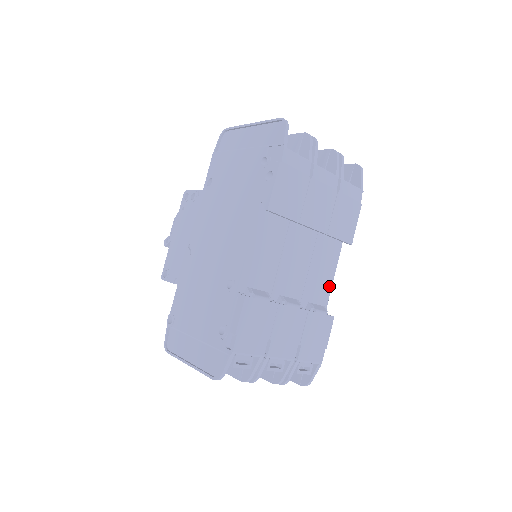
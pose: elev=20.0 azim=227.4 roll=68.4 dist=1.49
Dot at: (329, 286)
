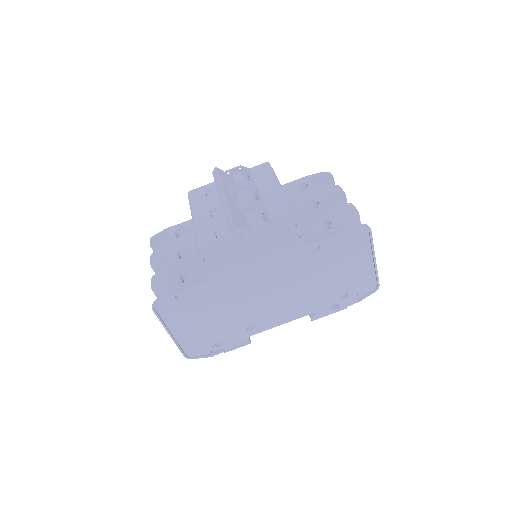
Dot at: occluded
